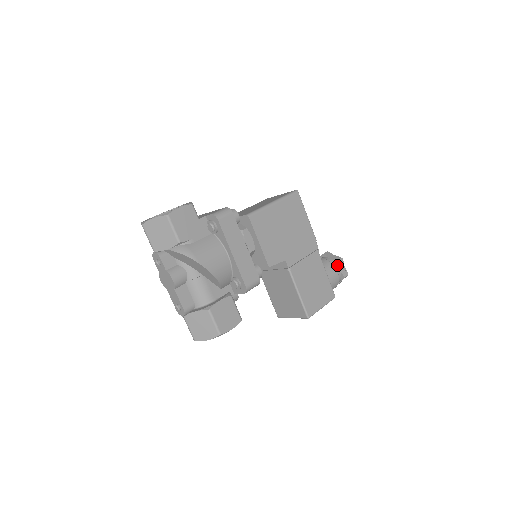
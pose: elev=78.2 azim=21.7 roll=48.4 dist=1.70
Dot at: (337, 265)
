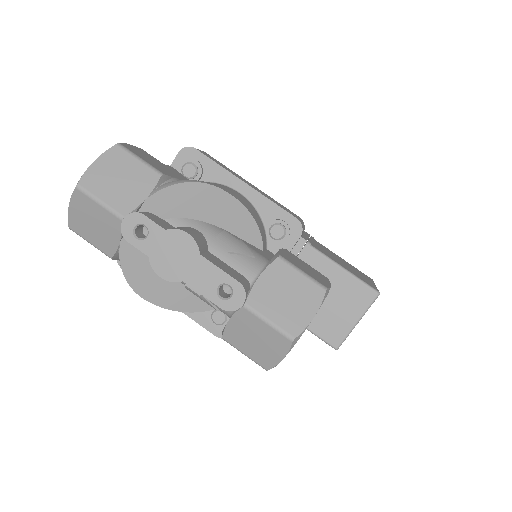
Dot at: occluded
